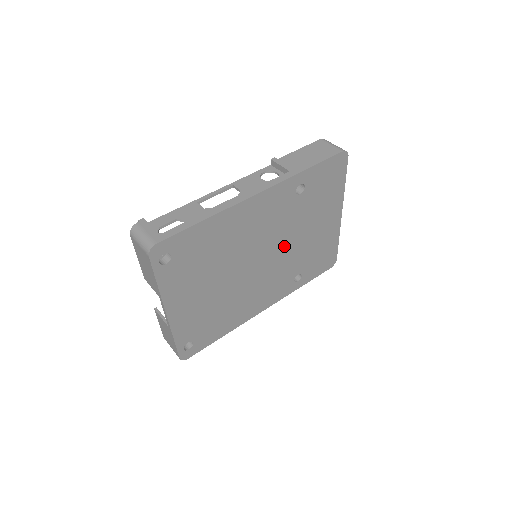
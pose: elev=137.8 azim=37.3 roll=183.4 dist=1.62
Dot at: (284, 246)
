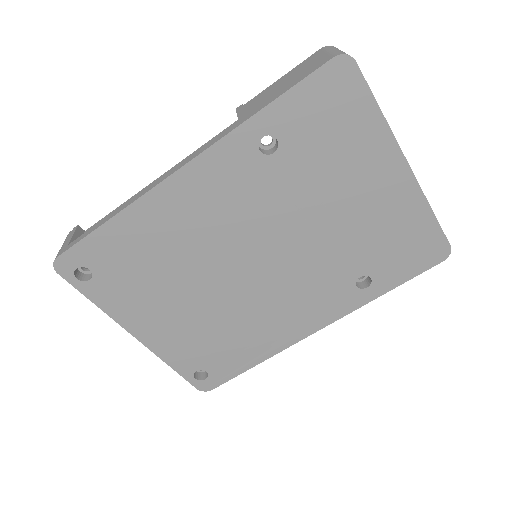
Dot at: (295, 237)
